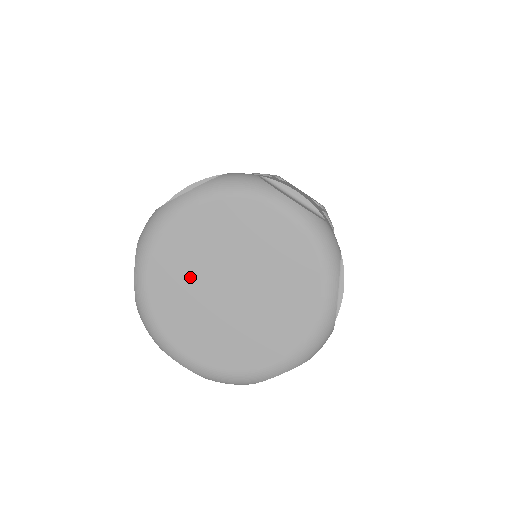
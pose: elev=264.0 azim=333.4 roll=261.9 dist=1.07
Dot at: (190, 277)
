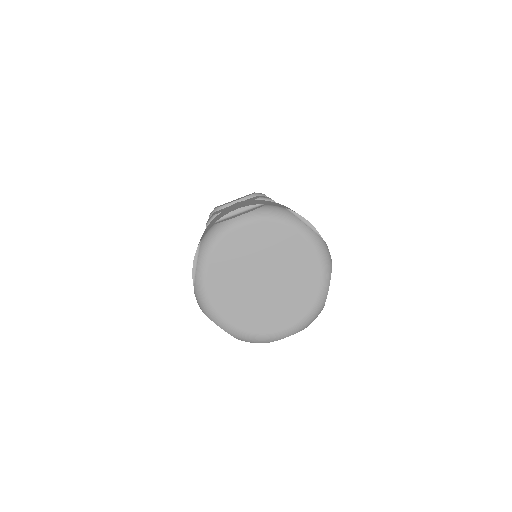
Dot at: (243, 298)
